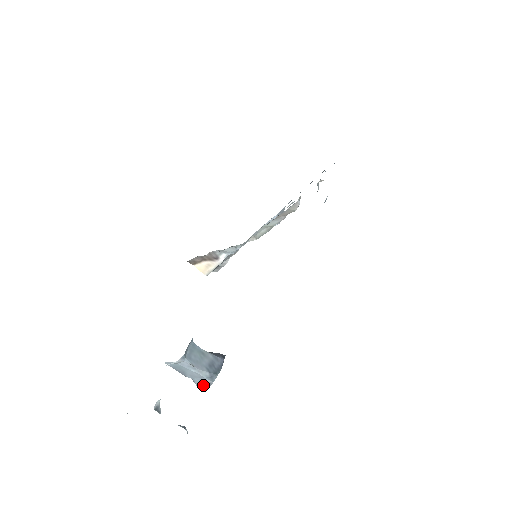
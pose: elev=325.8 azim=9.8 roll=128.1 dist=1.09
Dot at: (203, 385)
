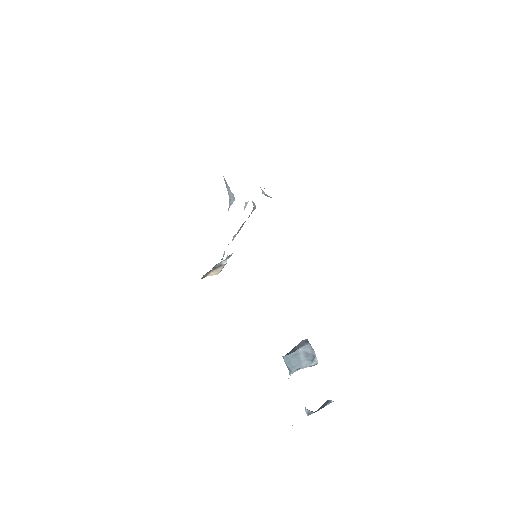
Dot at: occluded
